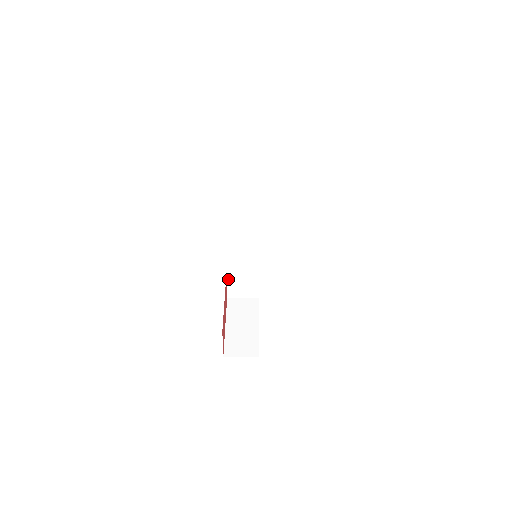
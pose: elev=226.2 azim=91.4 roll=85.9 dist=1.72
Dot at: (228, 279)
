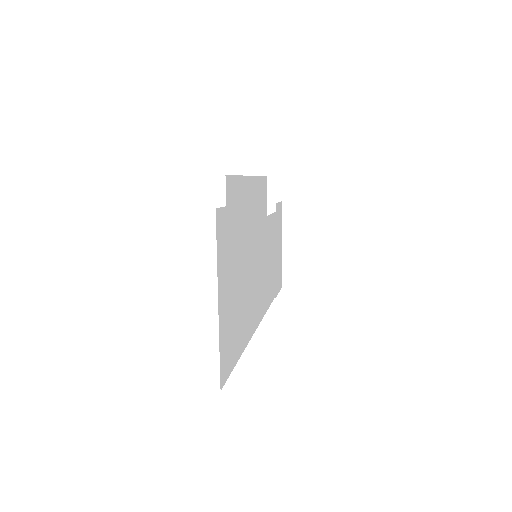
Dot at: occluded
